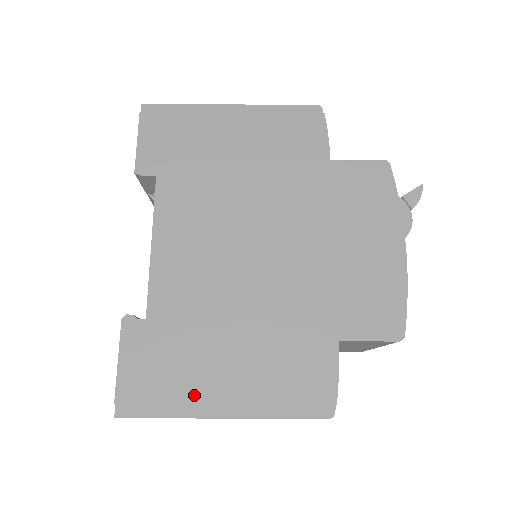
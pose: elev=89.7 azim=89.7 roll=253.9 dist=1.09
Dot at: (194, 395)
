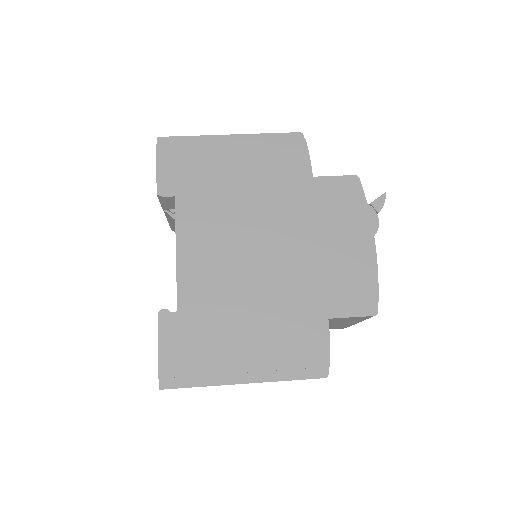
Dot at: (220, 367)
